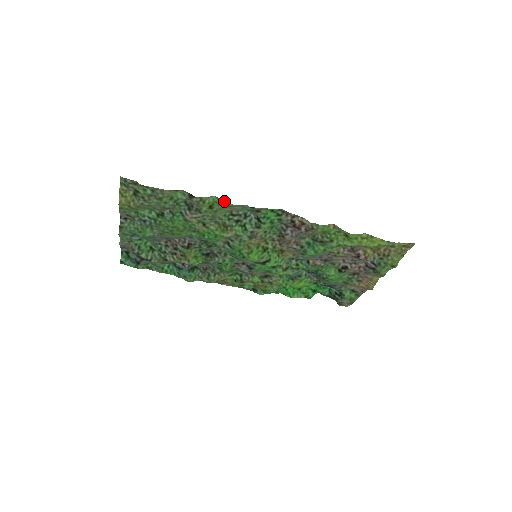
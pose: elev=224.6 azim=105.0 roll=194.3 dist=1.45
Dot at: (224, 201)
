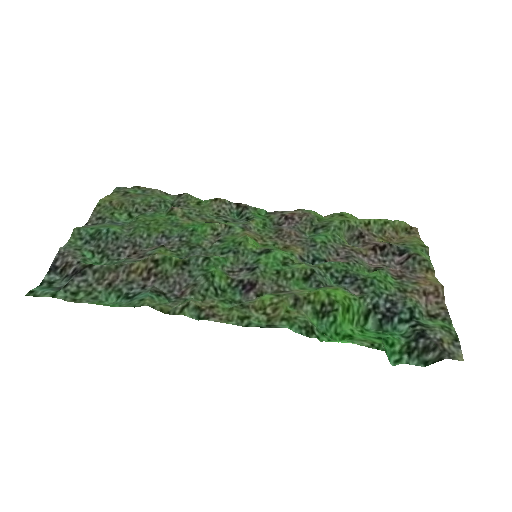
Dot at: (212, 199)
